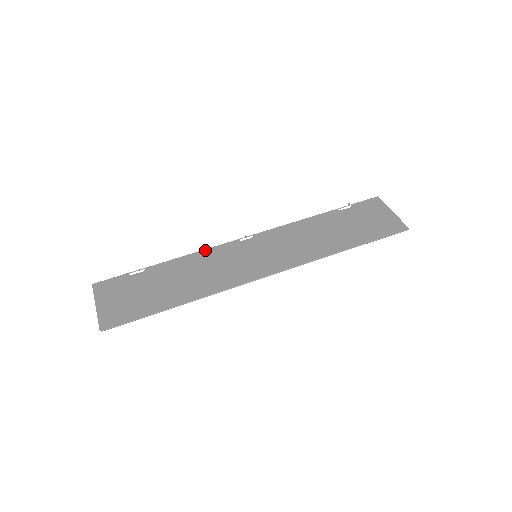
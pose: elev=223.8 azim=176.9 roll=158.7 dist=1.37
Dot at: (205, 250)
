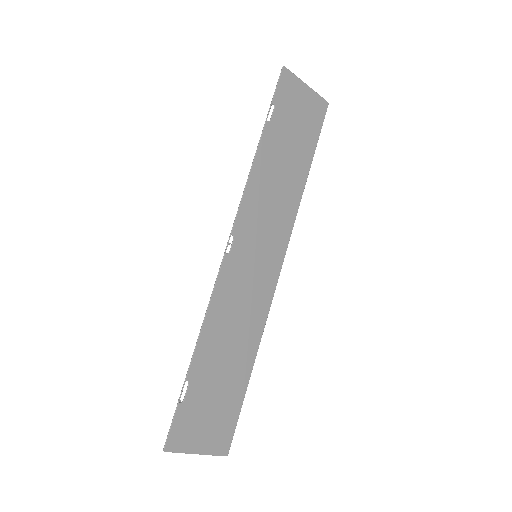
Dot at: (212, 299)
